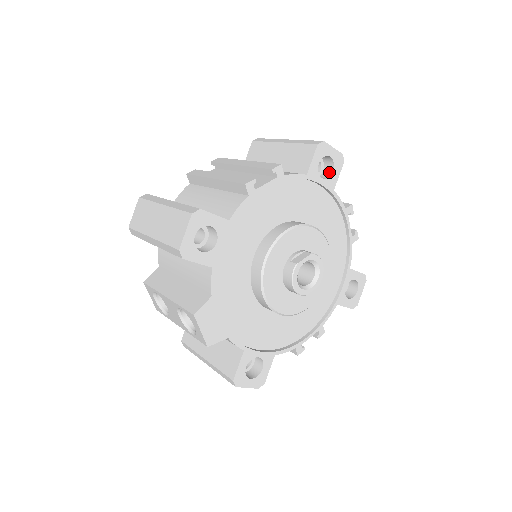
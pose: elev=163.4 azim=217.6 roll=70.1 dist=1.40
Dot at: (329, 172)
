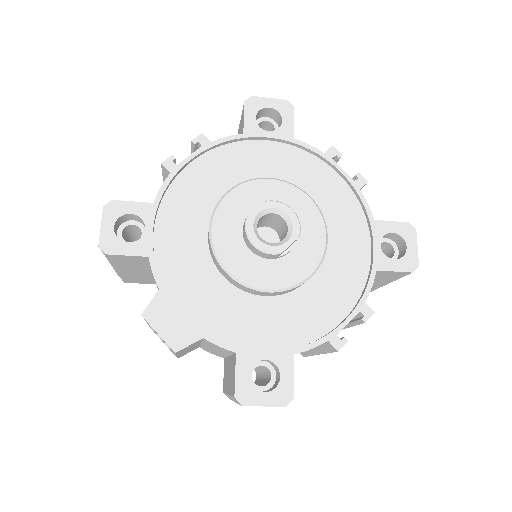
Dot at: (280, 125)
